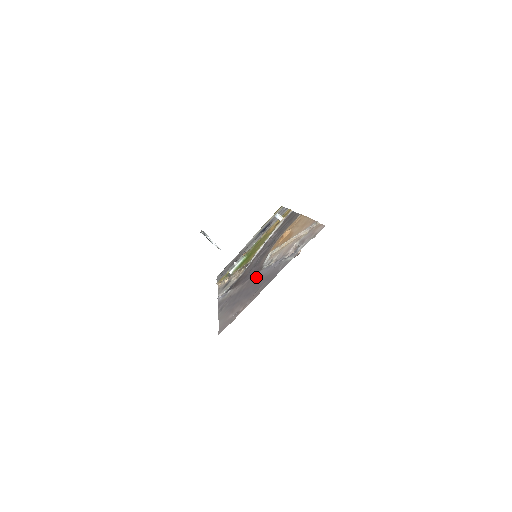
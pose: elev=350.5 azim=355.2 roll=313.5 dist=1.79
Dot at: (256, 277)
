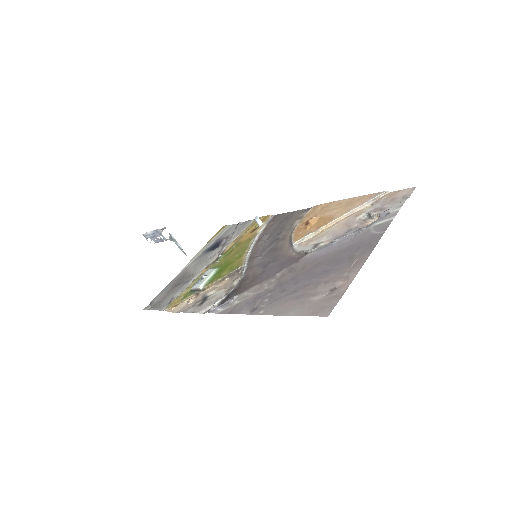
Dot at: (309, 260)
